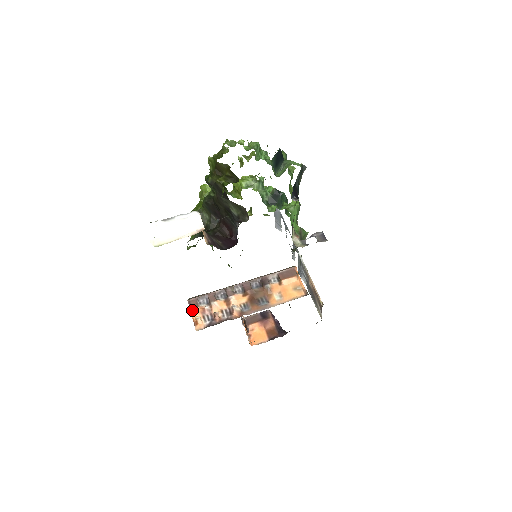
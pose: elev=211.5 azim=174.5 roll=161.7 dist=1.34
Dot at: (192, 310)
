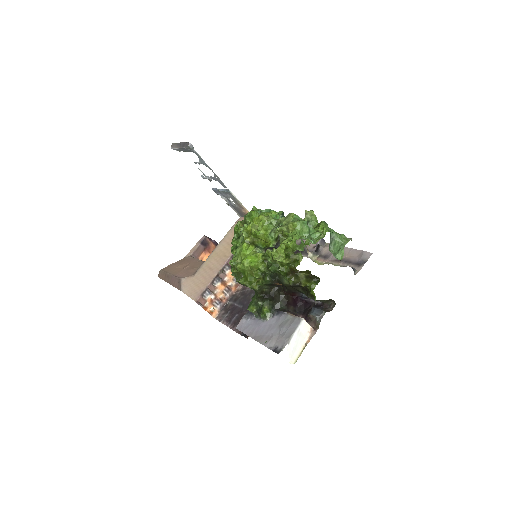
Dot at: (204, 307)
